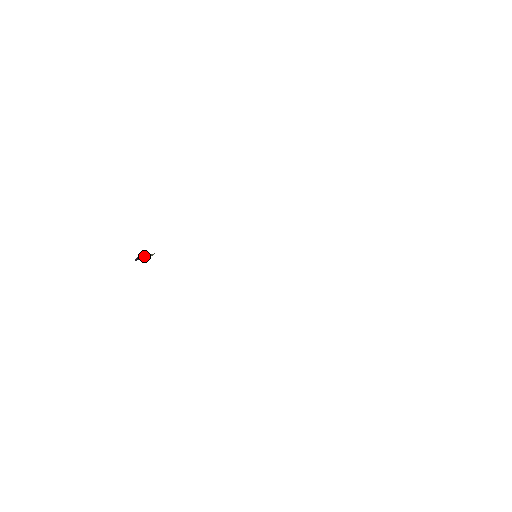
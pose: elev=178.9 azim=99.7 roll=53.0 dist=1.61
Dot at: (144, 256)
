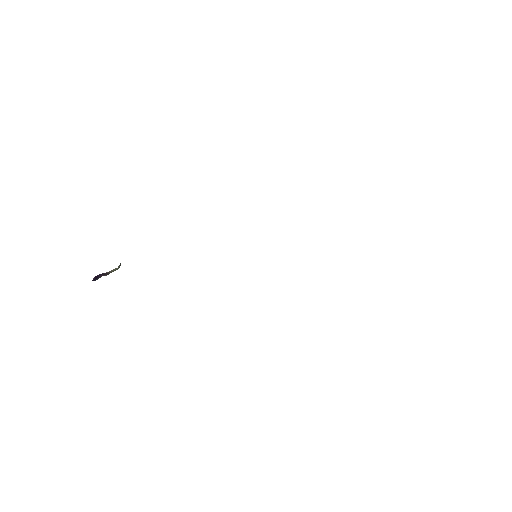
Dot at: (104, 273)
